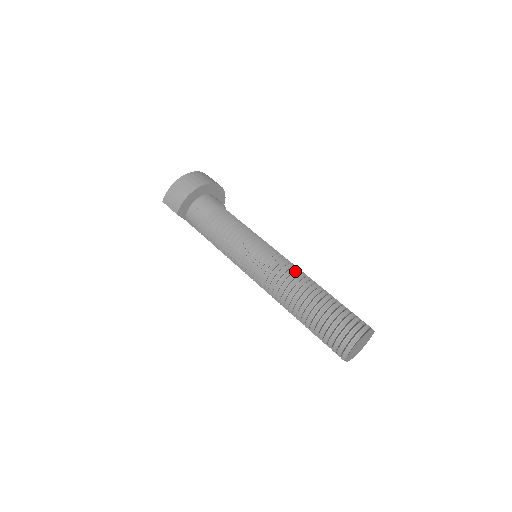
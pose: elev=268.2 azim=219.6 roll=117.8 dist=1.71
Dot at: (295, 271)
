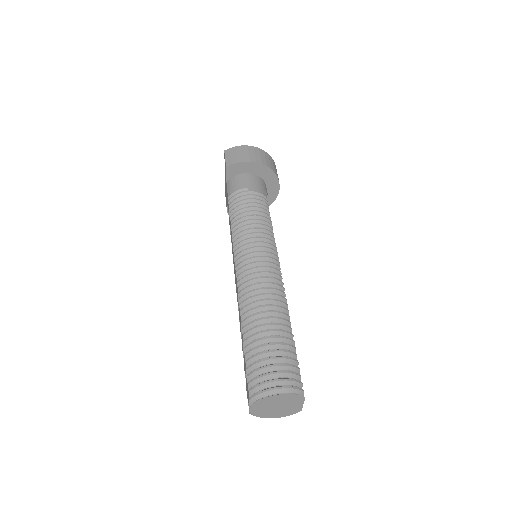
Dot at: occluded
